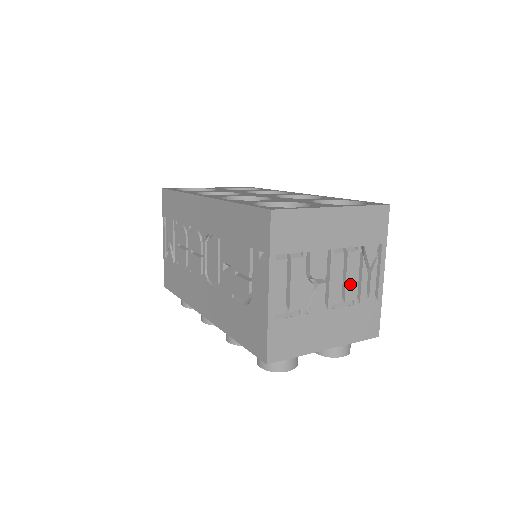
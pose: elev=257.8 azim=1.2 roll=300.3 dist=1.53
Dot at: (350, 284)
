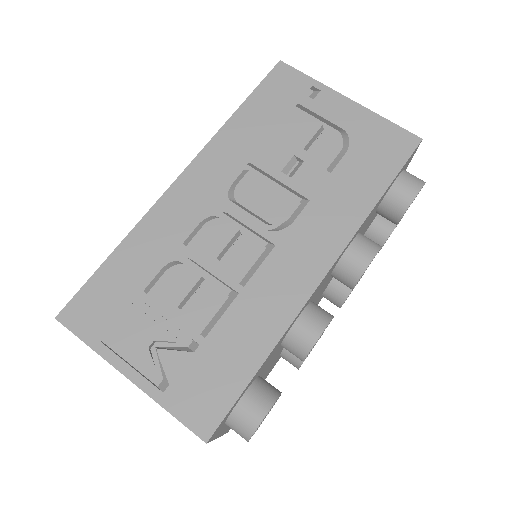
Dot at: occluded
